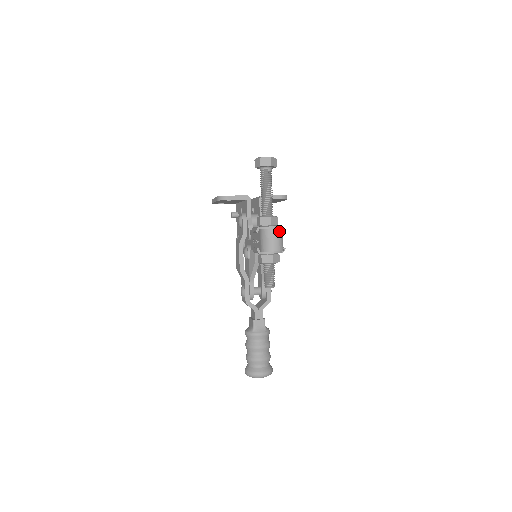
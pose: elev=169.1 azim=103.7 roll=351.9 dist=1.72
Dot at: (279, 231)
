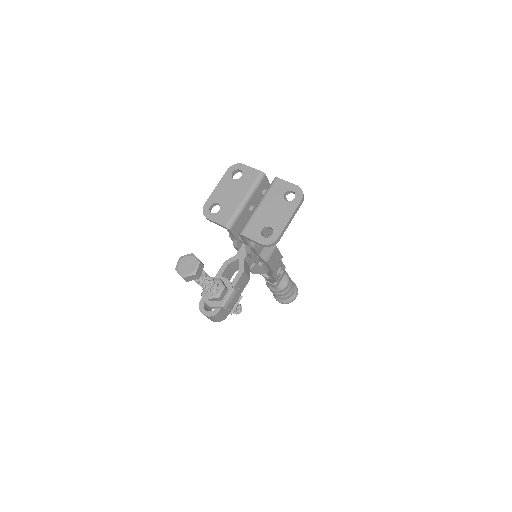
Dot at: (209, 317)
